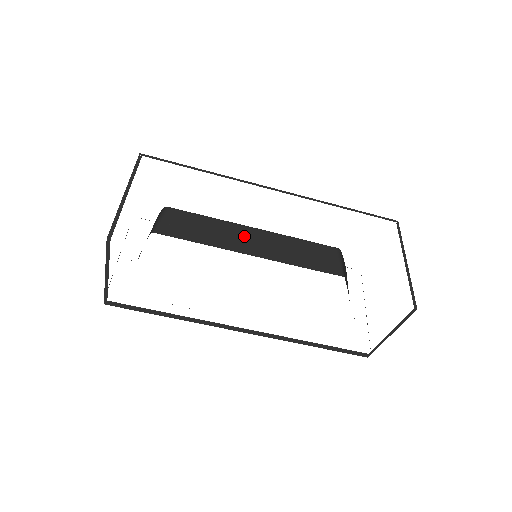
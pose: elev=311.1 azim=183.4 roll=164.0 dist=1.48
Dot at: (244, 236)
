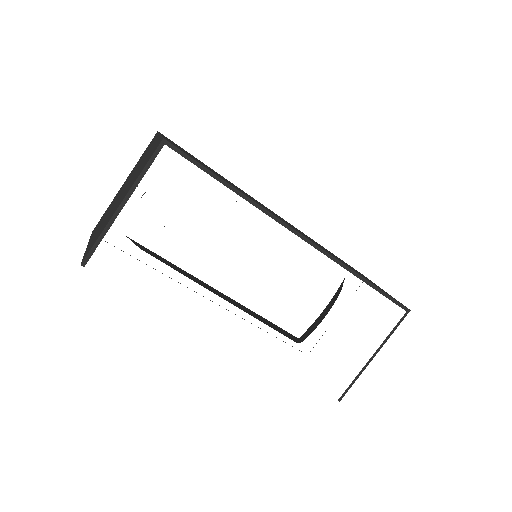
Dot at: occluded
